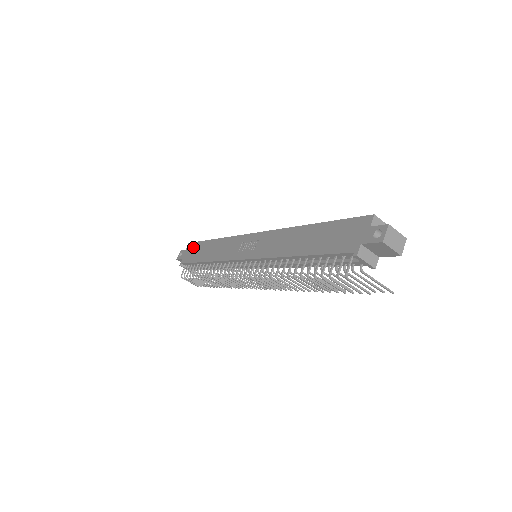
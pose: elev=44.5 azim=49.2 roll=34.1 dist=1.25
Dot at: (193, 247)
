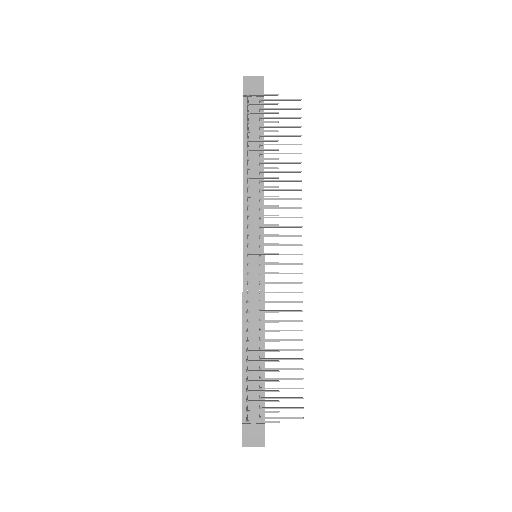
Dot at: occluded
